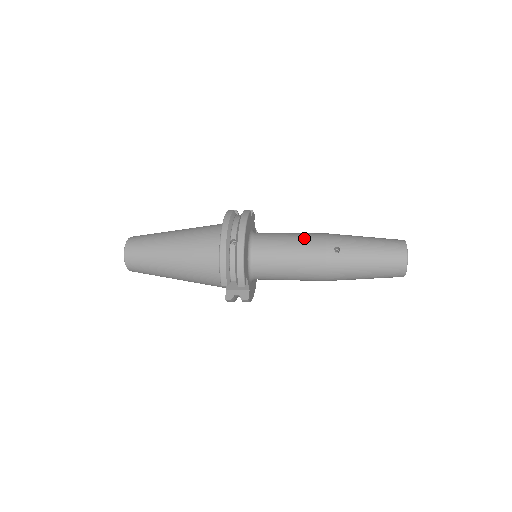
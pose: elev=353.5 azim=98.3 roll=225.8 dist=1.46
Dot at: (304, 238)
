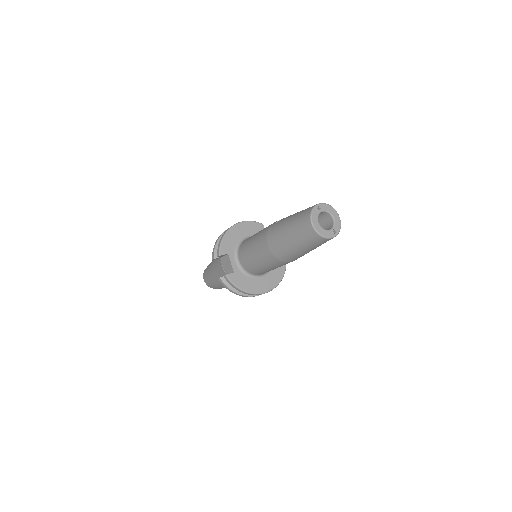
Dot at: occluded
